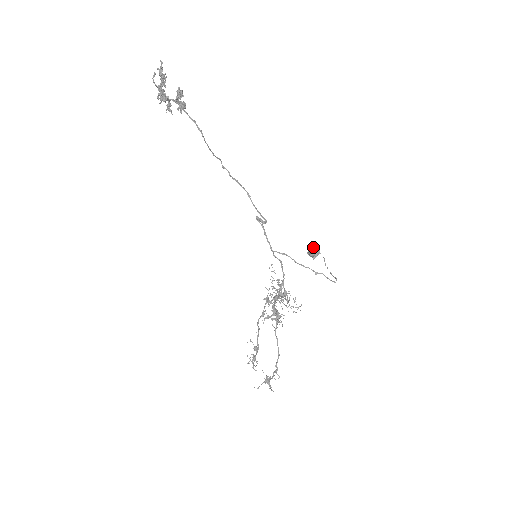
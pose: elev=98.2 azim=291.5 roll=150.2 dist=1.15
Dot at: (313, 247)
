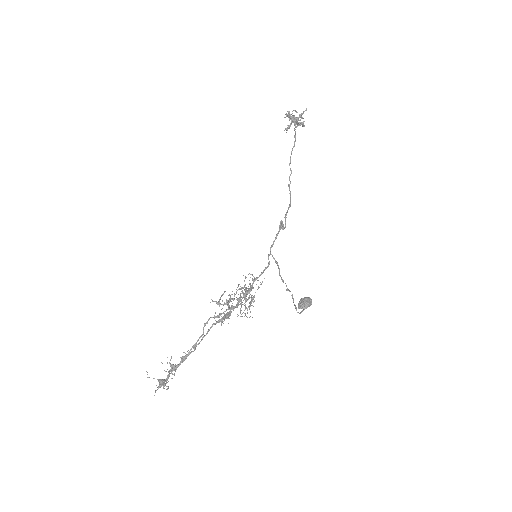
Dot at: (306, 297)
